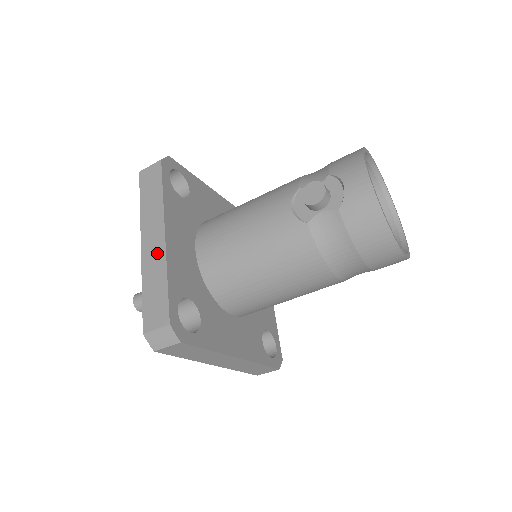
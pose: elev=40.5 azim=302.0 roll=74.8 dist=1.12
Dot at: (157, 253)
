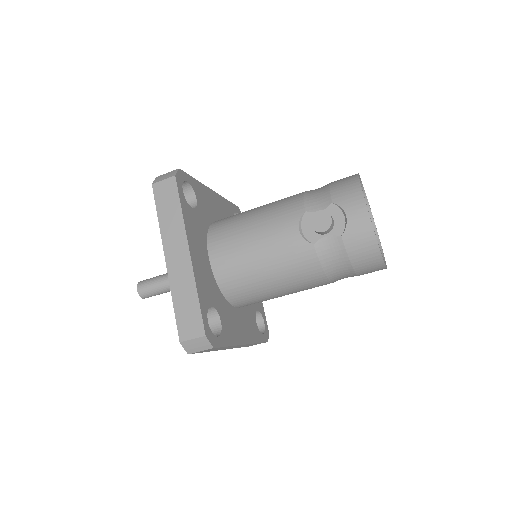
Dot at: (184, 270)
